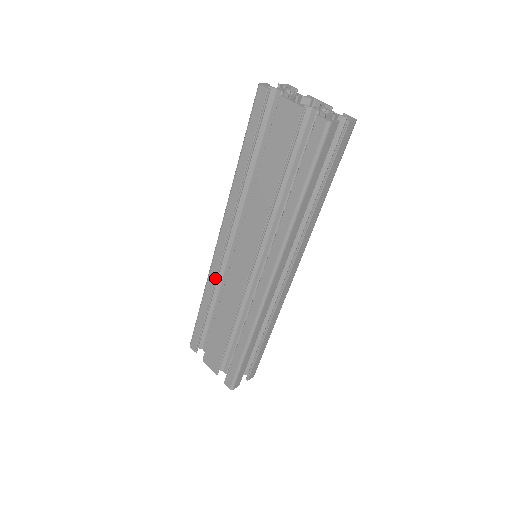
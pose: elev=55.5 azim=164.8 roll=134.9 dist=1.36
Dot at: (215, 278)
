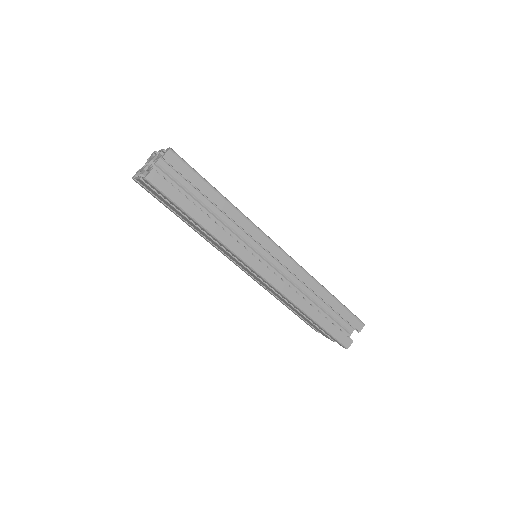
Dot at: (261, 285)
